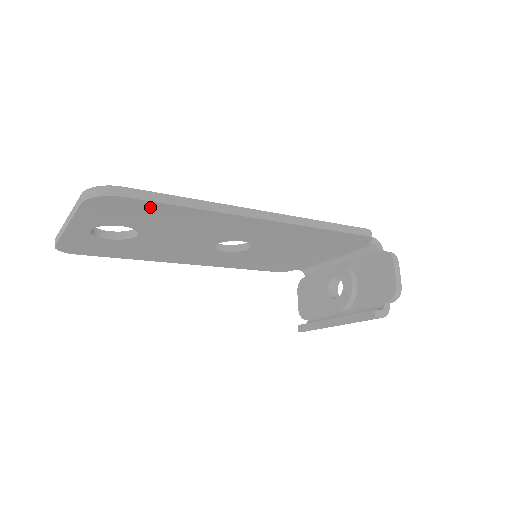
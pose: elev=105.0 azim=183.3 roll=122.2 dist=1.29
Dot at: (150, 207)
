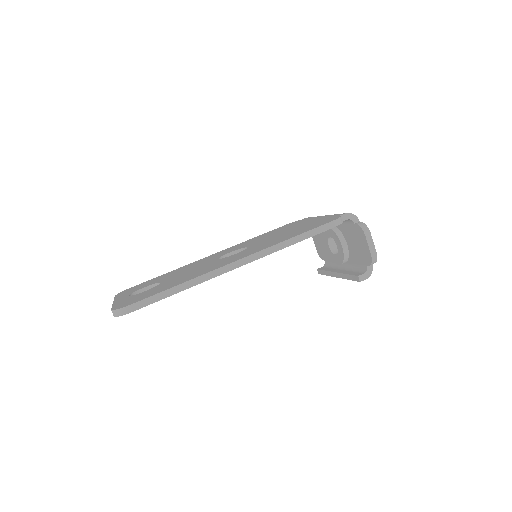
Dot at: occluded
